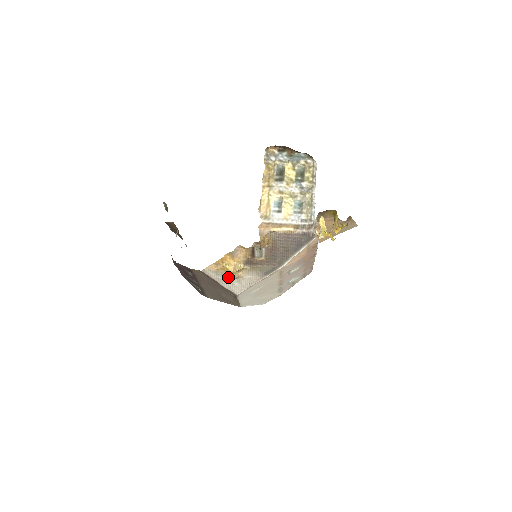
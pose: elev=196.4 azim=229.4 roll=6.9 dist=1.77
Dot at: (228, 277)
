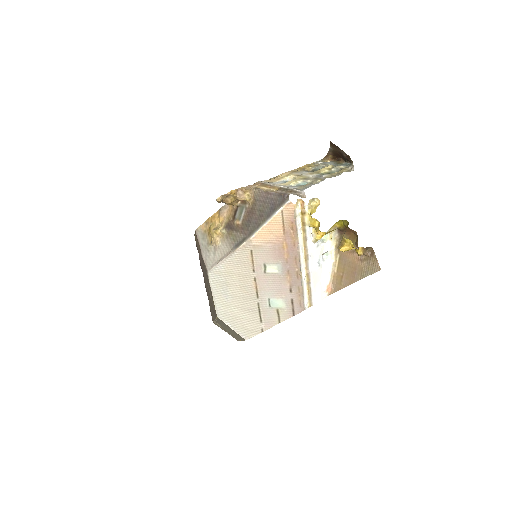
Dot at: (209, 243)
